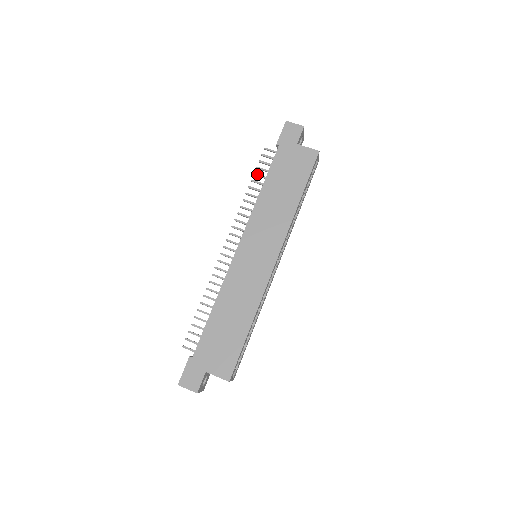
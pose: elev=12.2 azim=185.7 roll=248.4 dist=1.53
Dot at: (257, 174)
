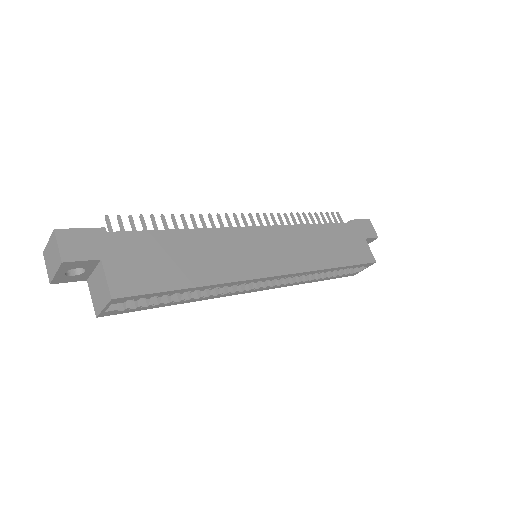
Dot at: occluded
